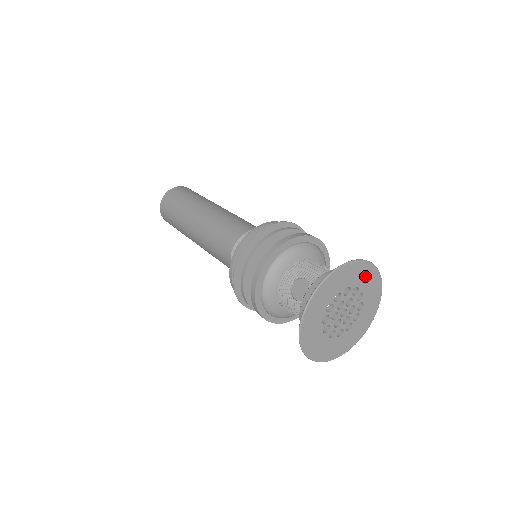
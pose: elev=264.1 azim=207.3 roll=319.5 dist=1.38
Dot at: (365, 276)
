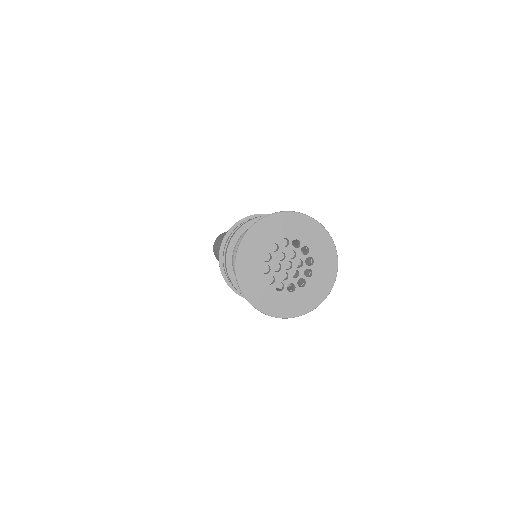
Dot at: (325, 261)
